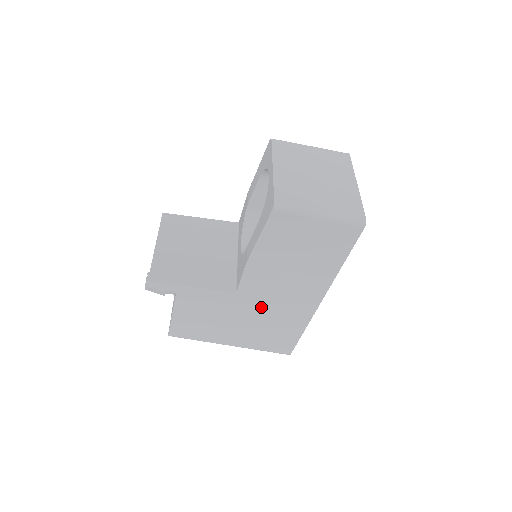
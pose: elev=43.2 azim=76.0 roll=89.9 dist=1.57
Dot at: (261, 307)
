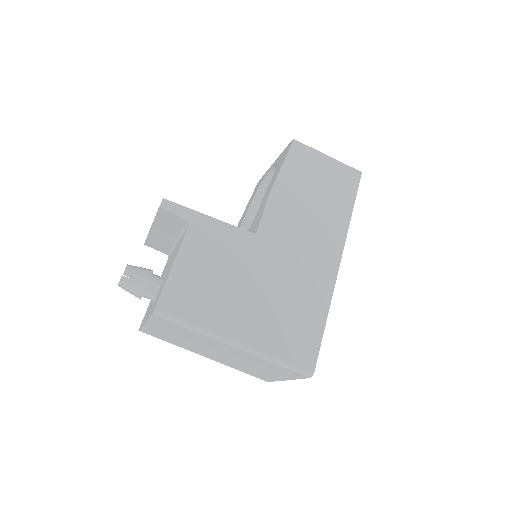
Dot at: (280, 263)
